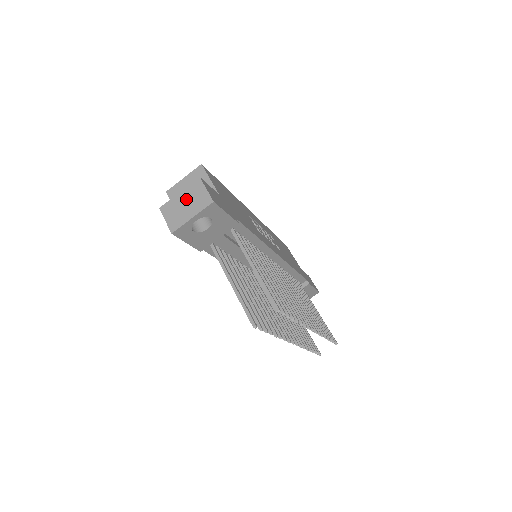
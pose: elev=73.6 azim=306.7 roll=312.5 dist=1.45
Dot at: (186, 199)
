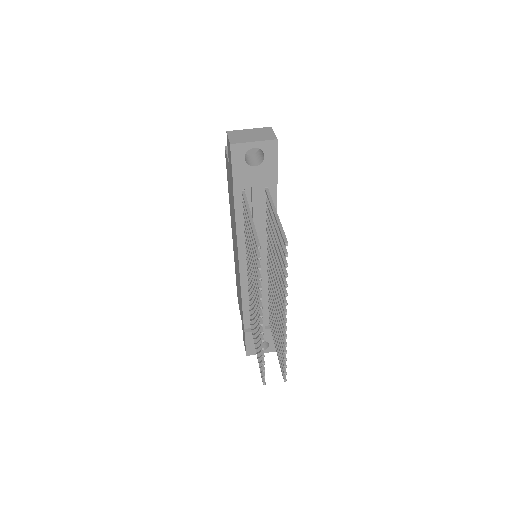
Dot at: (253, 133)
